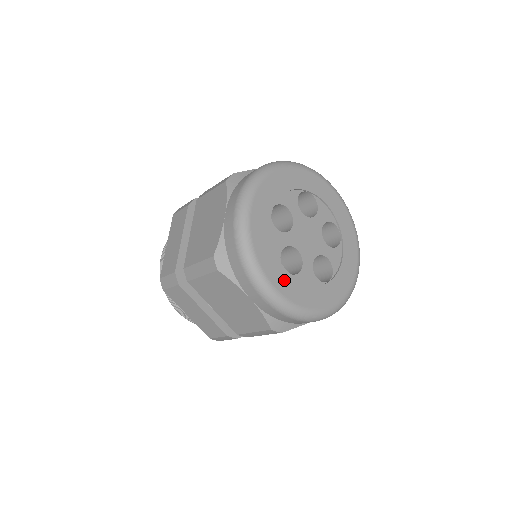
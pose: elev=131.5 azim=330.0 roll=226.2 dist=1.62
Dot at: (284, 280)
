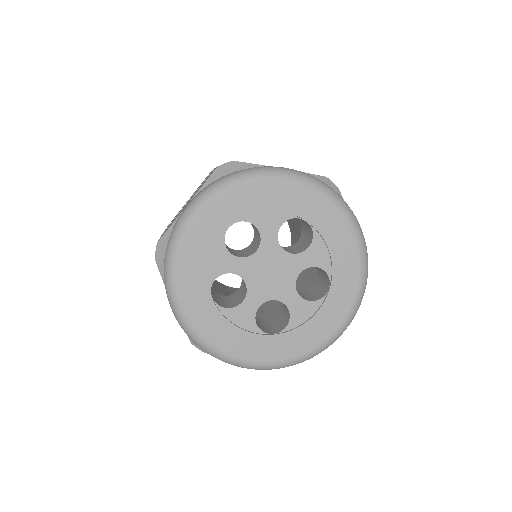
Dot at: (203, 308)
